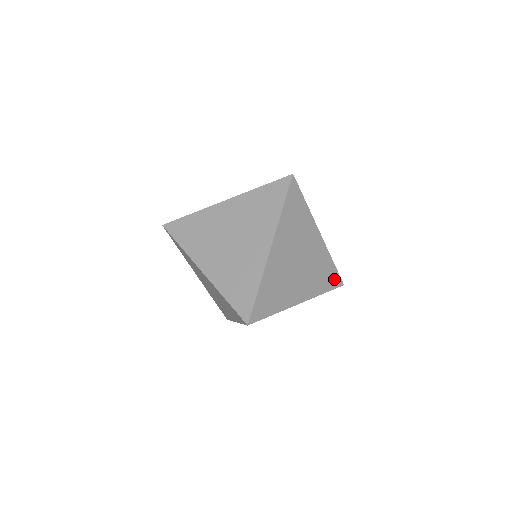
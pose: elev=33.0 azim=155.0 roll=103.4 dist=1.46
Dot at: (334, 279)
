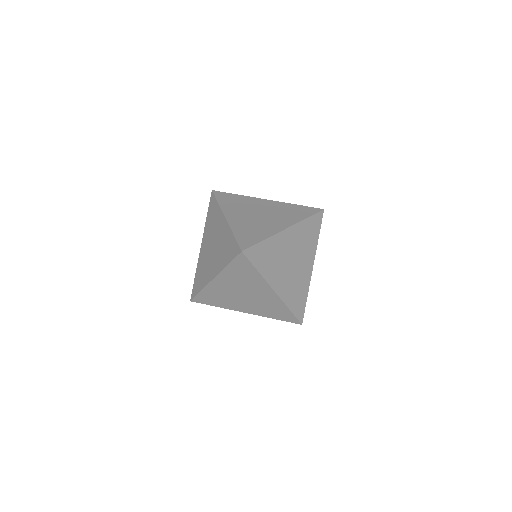
Dot at: (289, 317)
